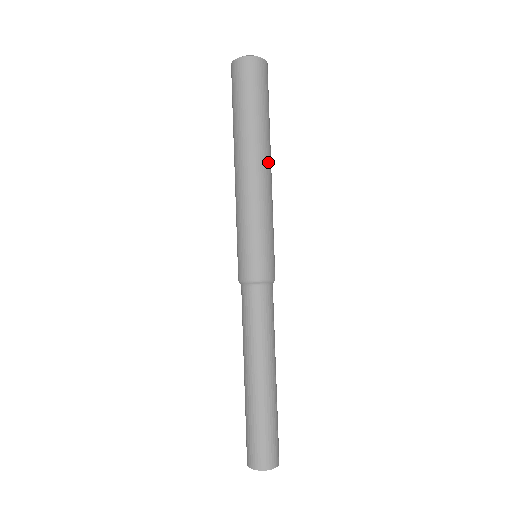
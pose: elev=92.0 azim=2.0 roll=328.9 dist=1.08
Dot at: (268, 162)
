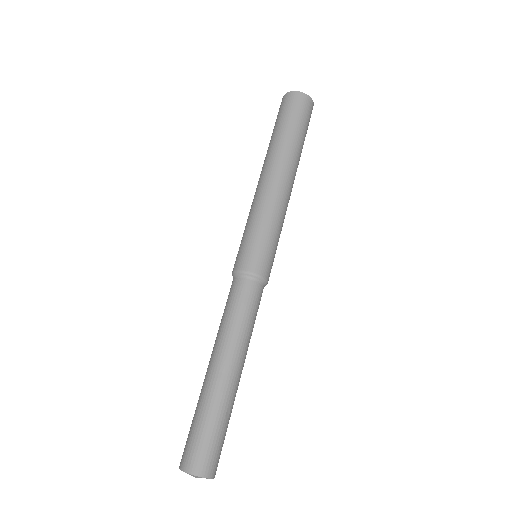
Dot at: (282, 171)
